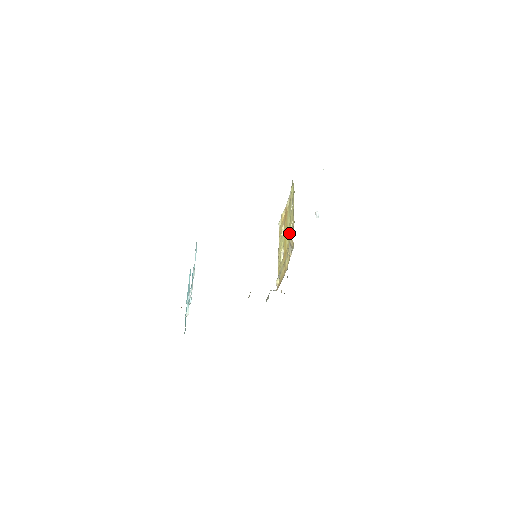
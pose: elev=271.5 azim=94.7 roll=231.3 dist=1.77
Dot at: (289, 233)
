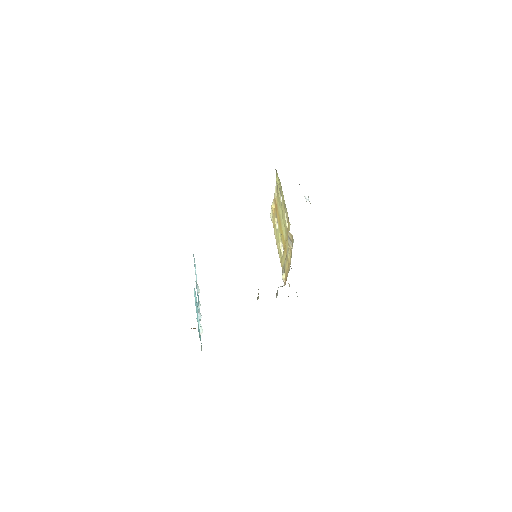
Dot at: (284, 225)
